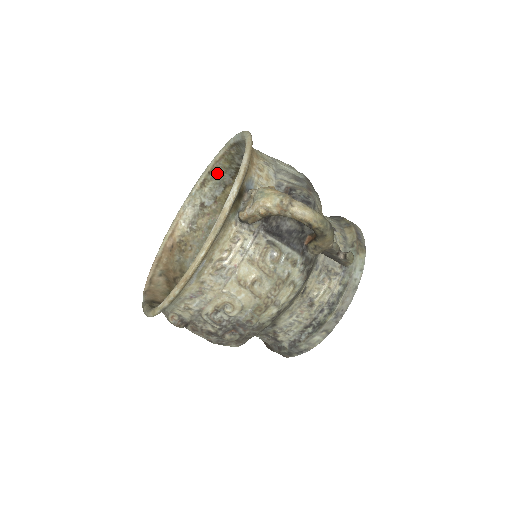
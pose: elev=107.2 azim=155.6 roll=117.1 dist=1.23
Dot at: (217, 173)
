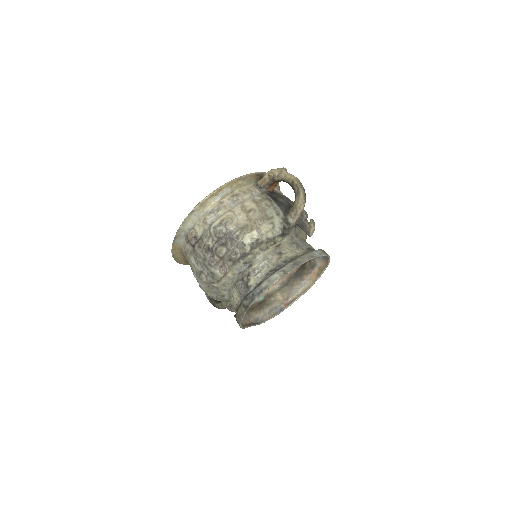
Dot at: occluded
